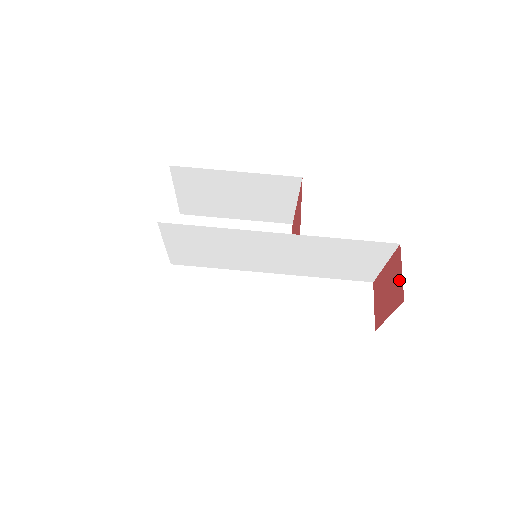
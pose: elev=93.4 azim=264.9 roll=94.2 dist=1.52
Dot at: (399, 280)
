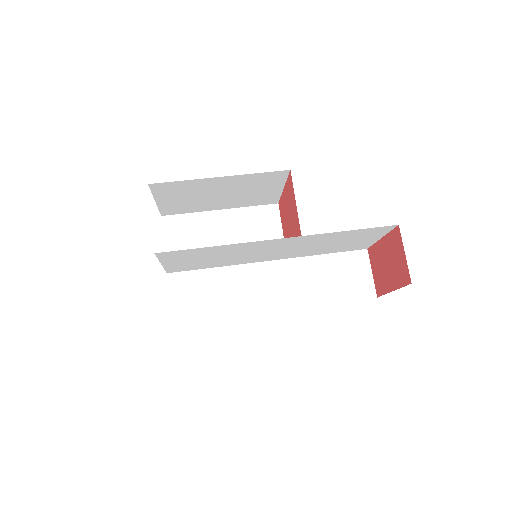
Dot at: (402, 261)
